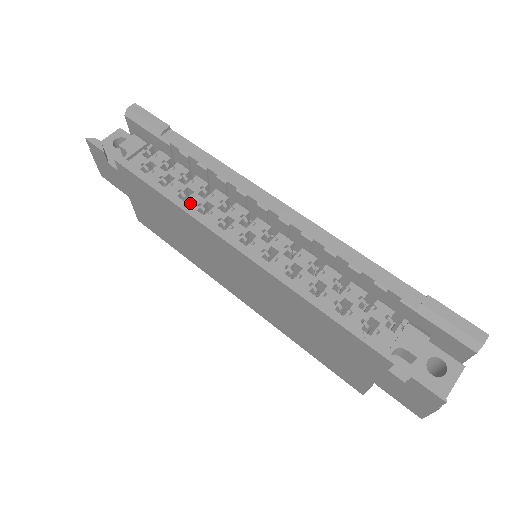
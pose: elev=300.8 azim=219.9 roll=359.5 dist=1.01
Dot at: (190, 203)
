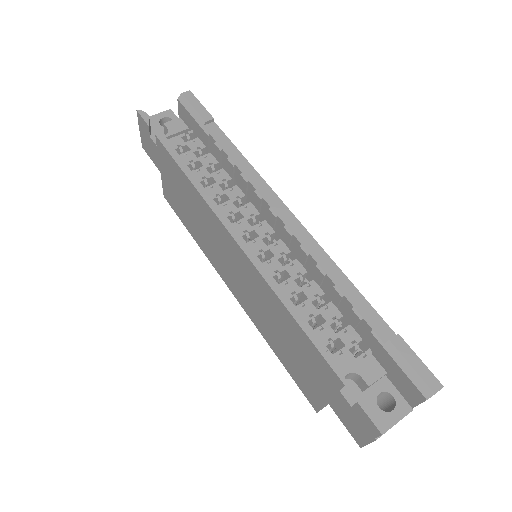
Dot at: (209, 191)
